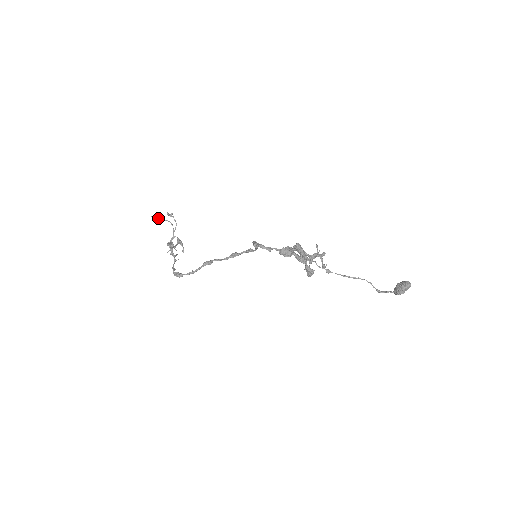
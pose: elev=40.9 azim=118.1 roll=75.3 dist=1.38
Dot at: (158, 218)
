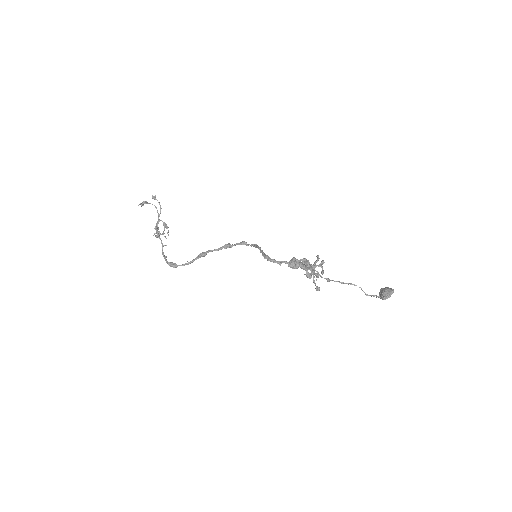
Dot at: occluded
